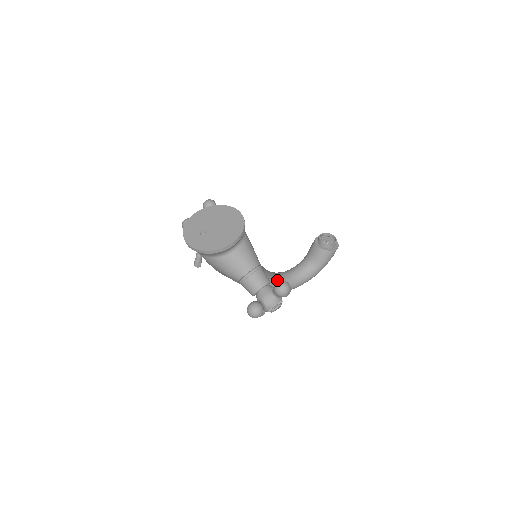
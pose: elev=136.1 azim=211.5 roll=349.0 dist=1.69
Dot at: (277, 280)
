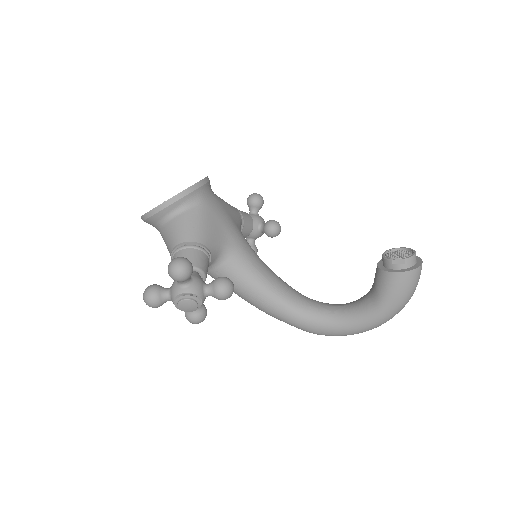
Dot at: (301, 306)
